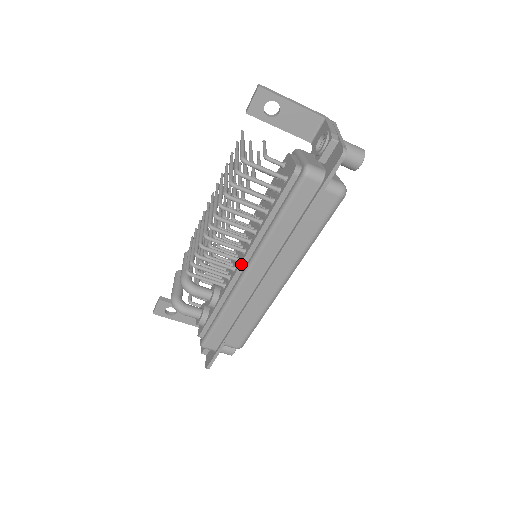
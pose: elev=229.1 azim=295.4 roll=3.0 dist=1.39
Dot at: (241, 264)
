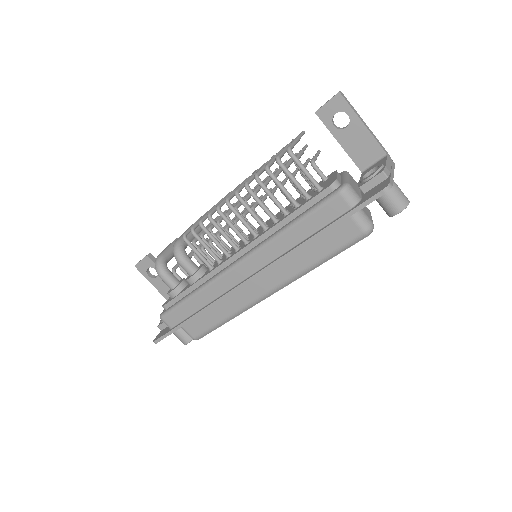
Dot at: (237, 253)
